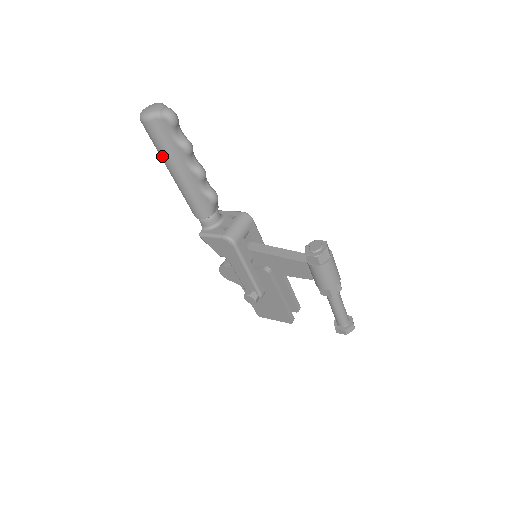
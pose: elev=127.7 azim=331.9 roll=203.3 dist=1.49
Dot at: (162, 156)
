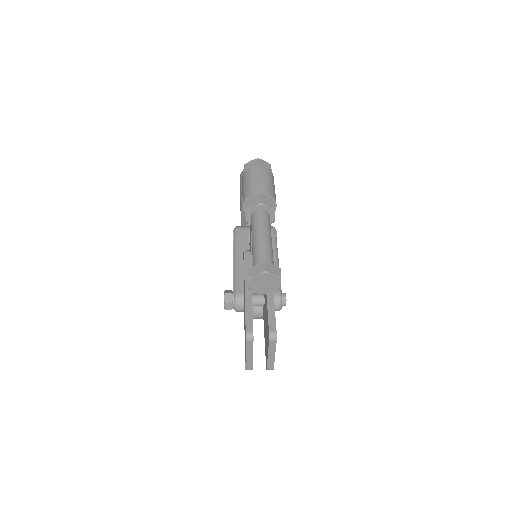
Dot at: occluded
